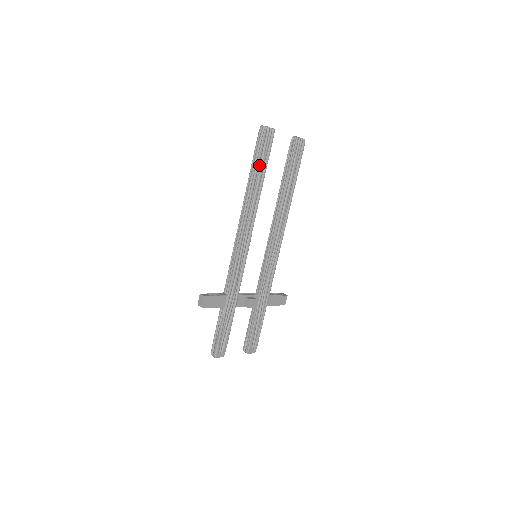
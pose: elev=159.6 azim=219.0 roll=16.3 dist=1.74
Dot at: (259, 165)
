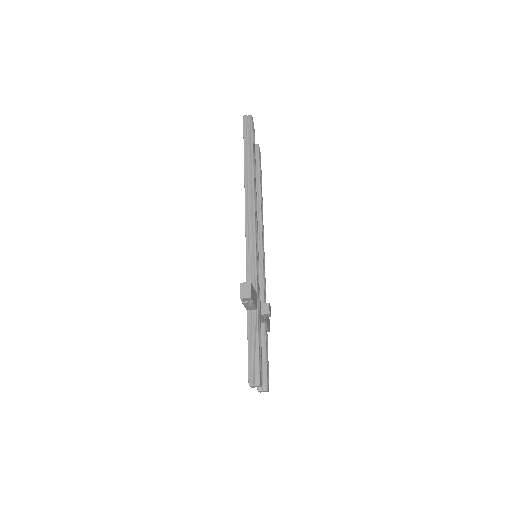
Dot at: (253, 150)
